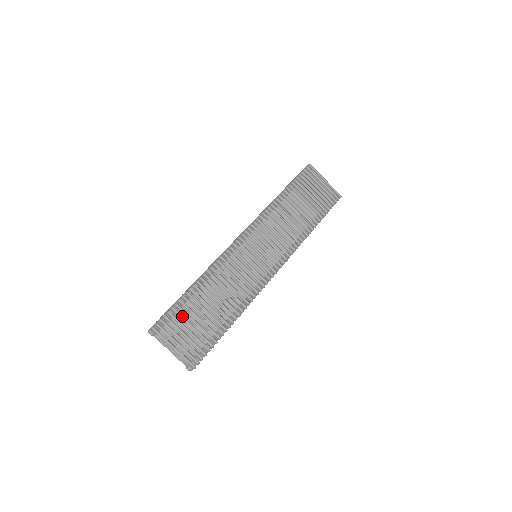
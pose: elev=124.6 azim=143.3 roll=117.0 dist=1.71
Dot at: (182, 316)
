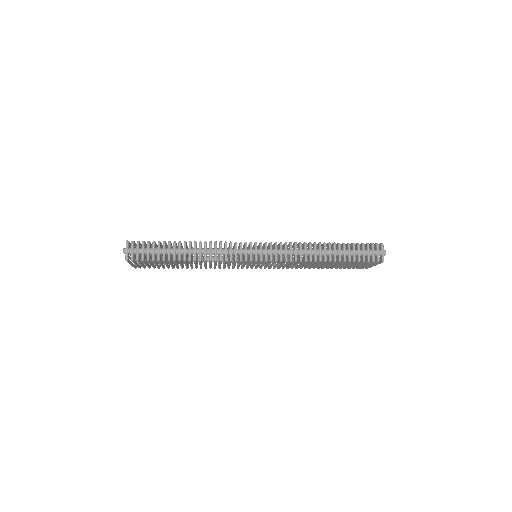
Dot at: occluded
